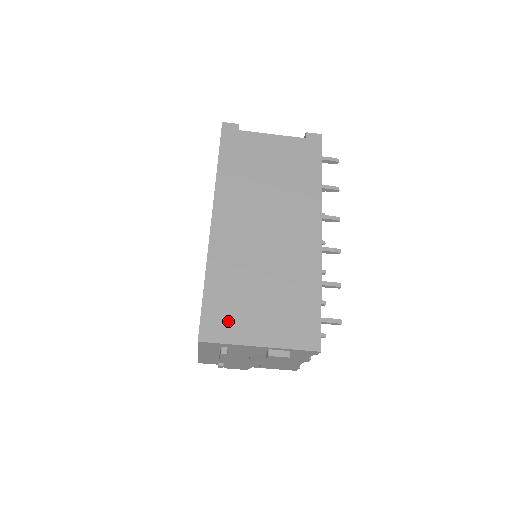
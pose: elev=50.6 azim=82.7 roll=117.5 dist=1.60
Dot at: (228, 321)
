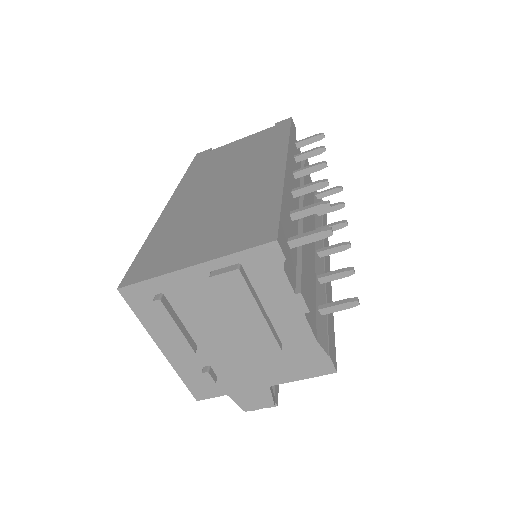
Dot at: (159, 260)
